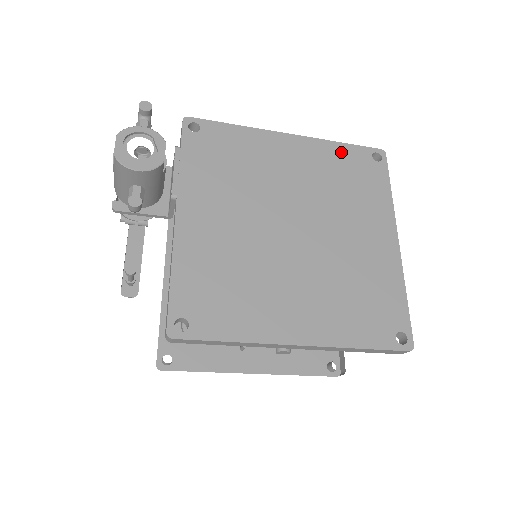
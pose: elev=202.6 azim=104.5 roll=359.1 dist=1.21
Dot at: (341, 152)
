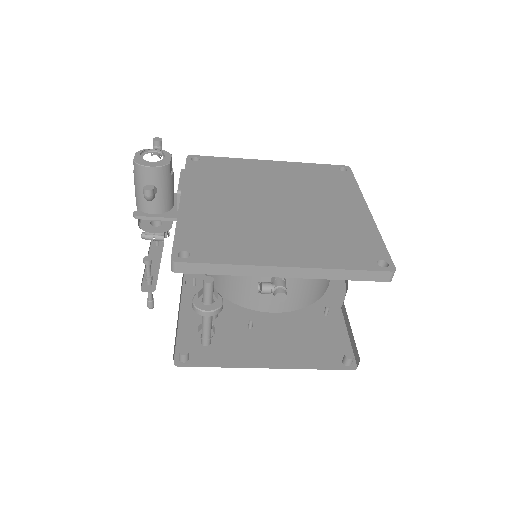
Dot at: (312, 168)
